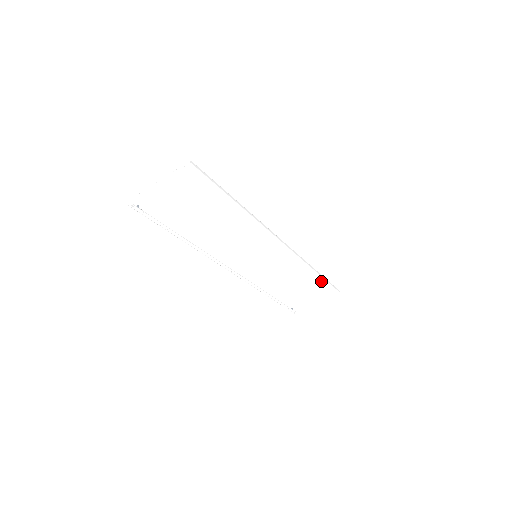
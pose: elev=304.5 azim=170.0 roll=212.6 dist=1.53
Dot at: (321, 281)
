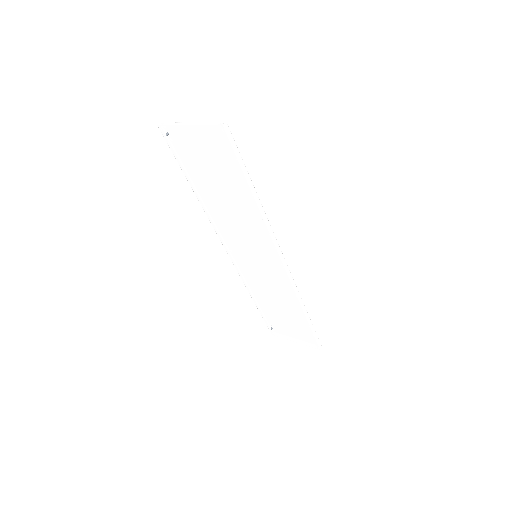
Dot at: occluded
